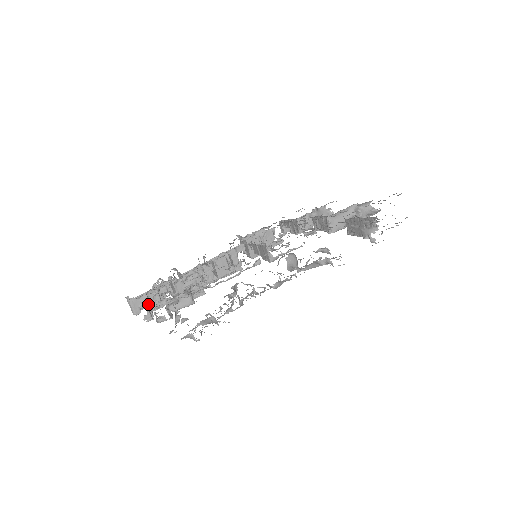
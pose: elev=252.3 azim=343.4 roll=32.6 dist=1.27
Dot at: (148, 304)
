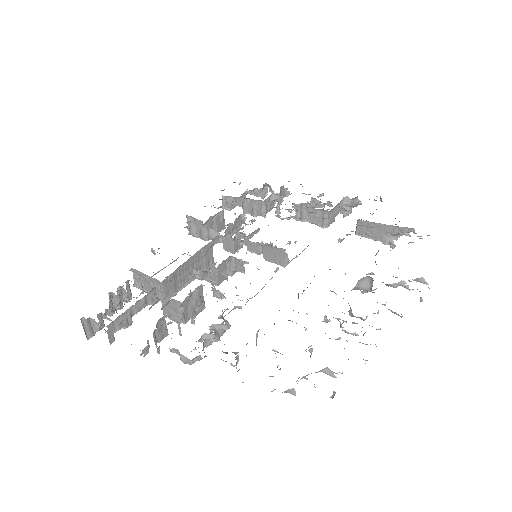
Dot at: (154, 336)
